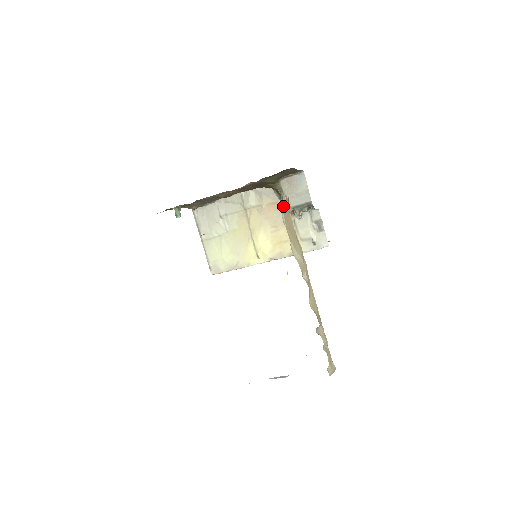
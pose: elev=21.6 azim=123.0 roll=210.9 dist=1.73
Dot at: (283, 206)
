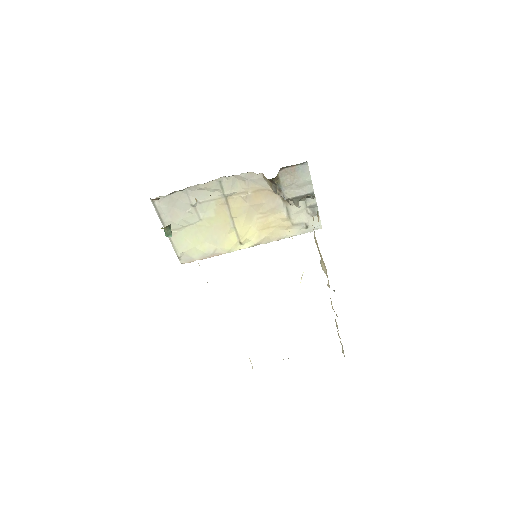
Dot at: occluded
